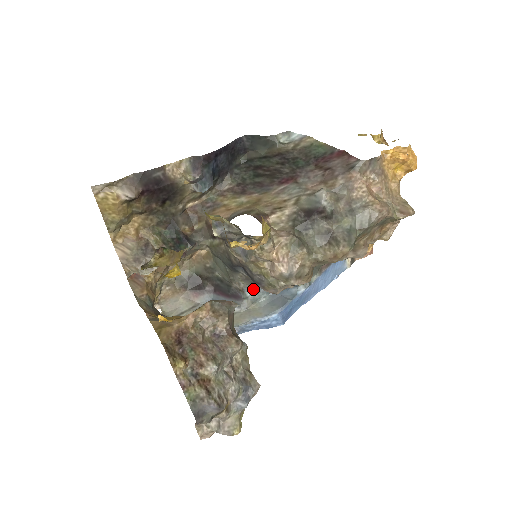
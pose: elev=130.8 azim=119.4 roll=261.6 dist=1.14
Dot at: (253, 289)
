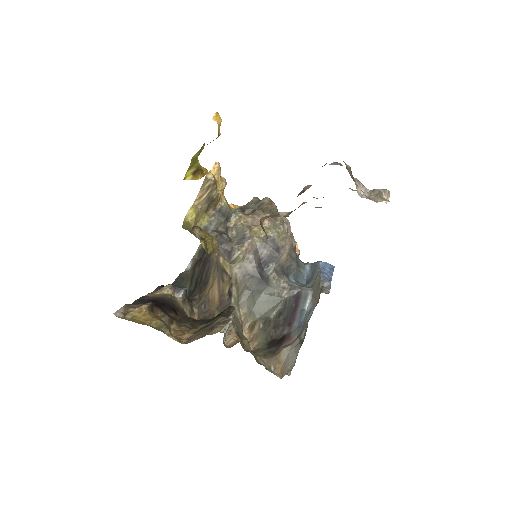
Dot at: (293, 283)
